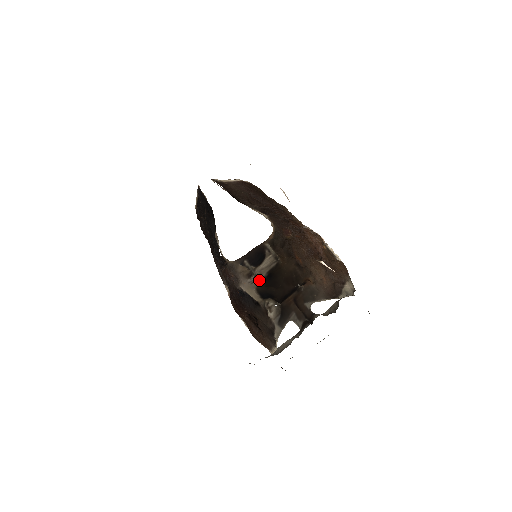
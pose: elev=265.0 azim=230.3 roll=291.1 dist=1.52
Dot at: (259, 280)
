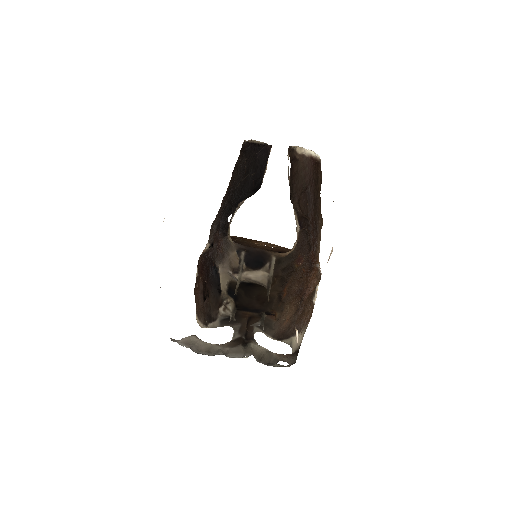
Dot at: occluded
